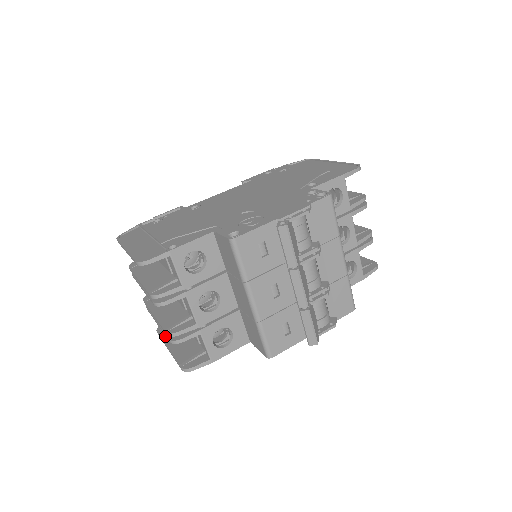
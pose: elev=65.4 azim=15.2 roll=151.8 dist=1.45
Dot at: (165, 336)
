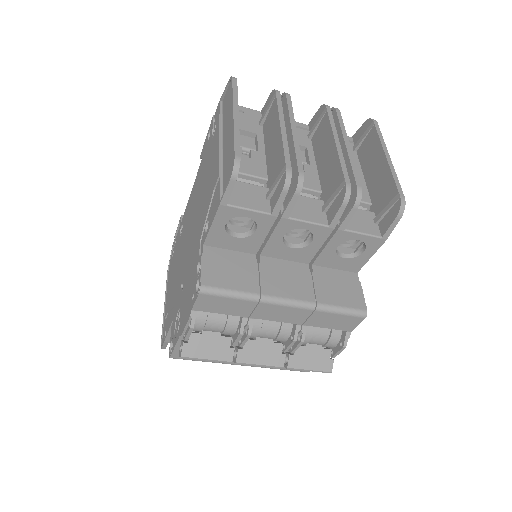
Dot at: occluded
